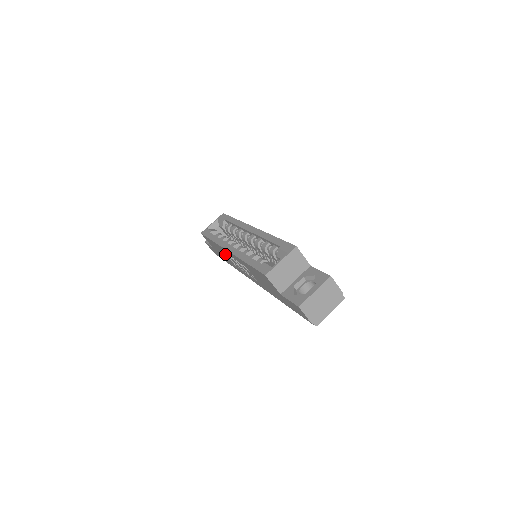
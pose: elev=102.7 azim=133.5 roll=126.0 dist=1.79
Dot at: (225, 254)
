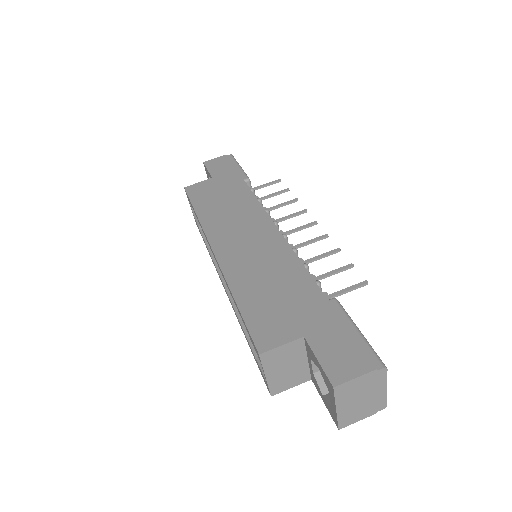
Dot at: occluded
